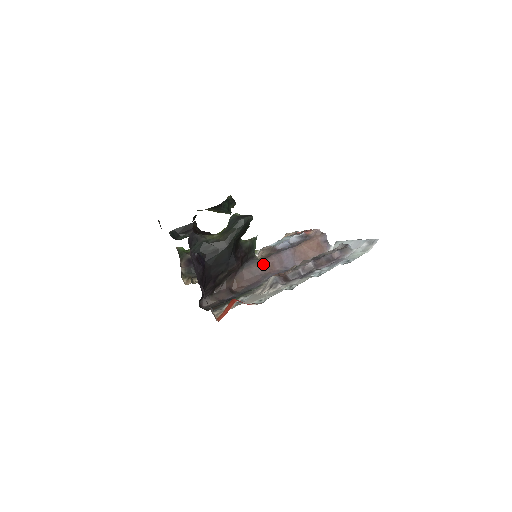
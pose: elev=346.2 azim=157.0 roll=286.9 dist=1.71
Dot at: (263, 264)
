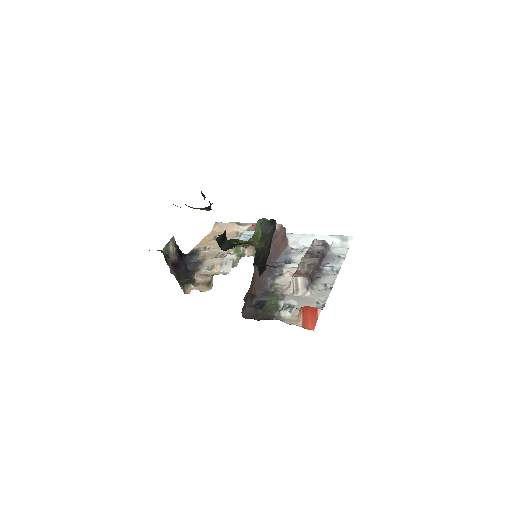
Dot at: occluded
